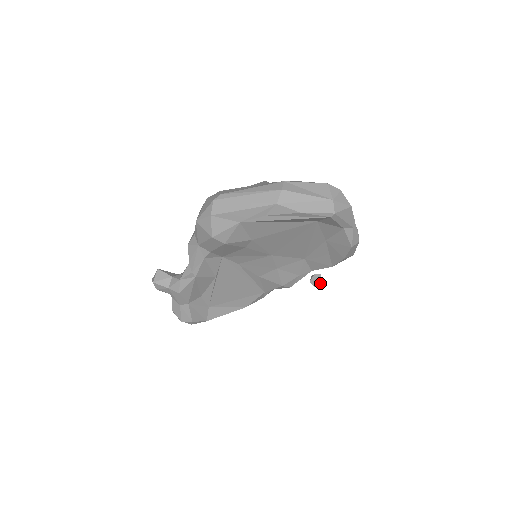
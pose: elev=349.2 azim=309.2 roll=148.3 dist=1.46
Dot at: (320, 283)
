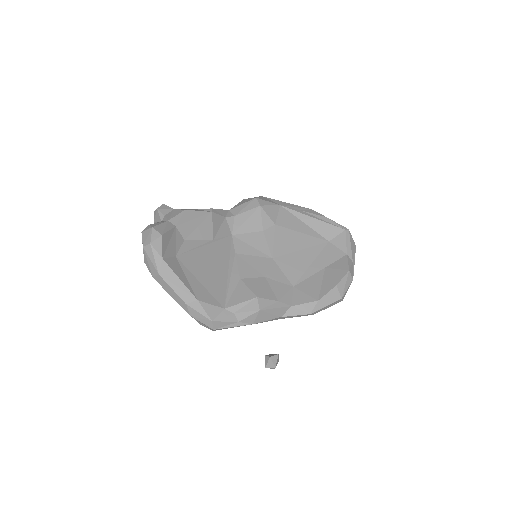
Dot at: (276, 361)
